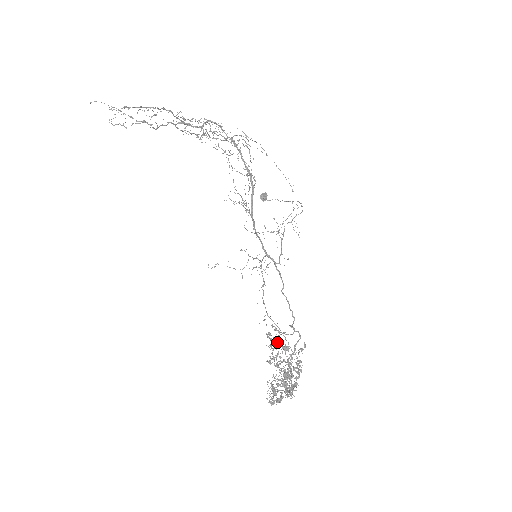
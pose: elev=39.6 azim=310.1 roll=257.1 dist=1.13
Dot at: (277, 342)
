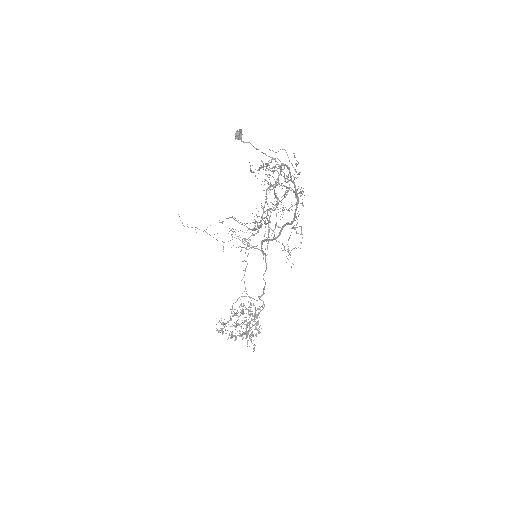
Dot at: (251, 314)
